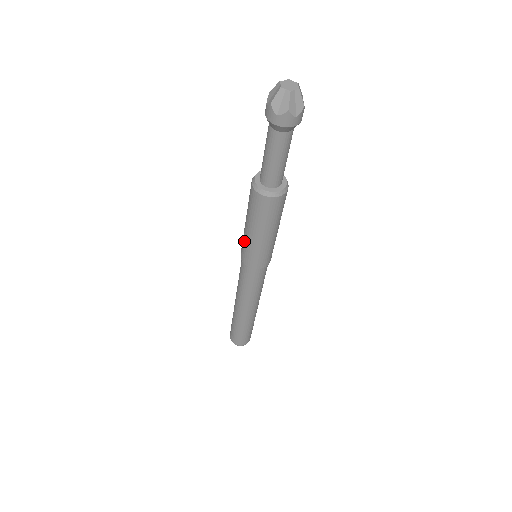
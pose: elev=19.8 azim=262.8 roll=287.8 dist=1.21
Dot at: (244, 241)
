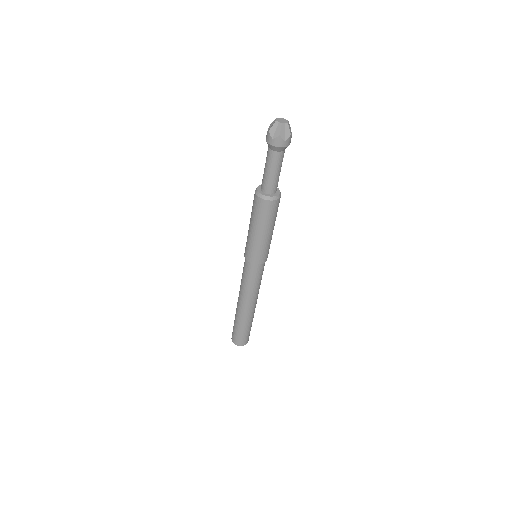
Dot at: (247, 240)
